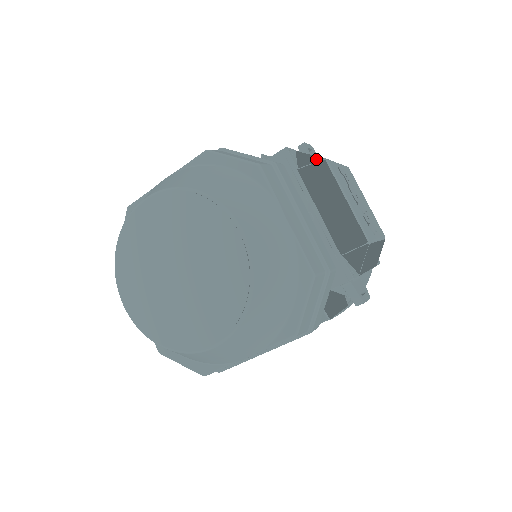
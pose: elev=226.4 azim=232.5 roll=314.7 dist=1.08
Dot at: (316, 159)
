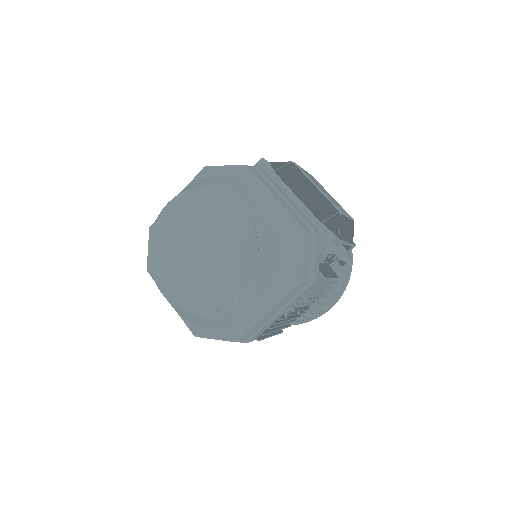
Dot at: (286, 163)
